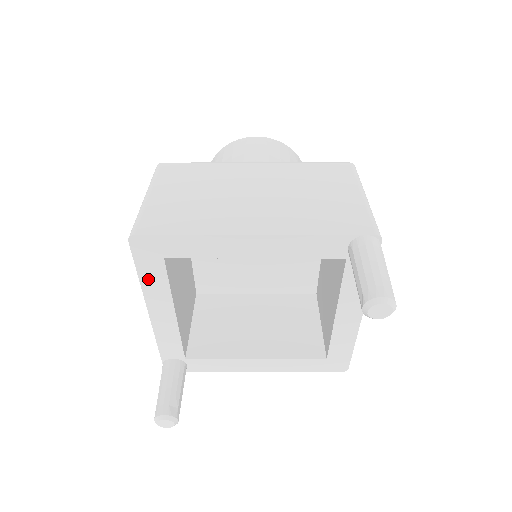
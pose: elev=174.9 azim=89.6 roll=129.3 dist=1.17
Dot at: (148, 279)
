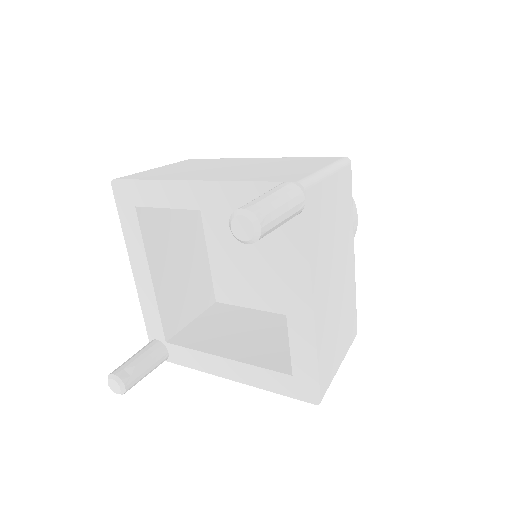
Dot at: (128, 230)
